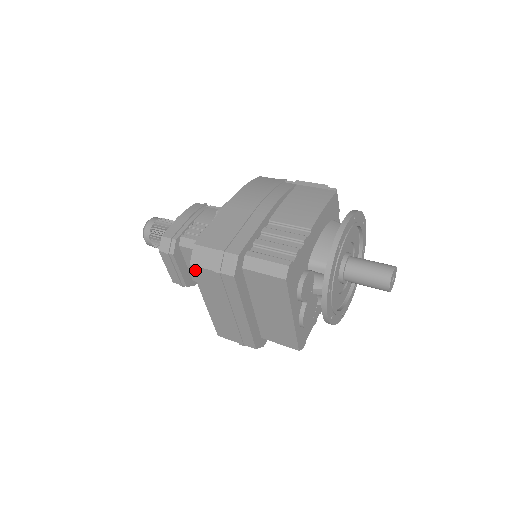
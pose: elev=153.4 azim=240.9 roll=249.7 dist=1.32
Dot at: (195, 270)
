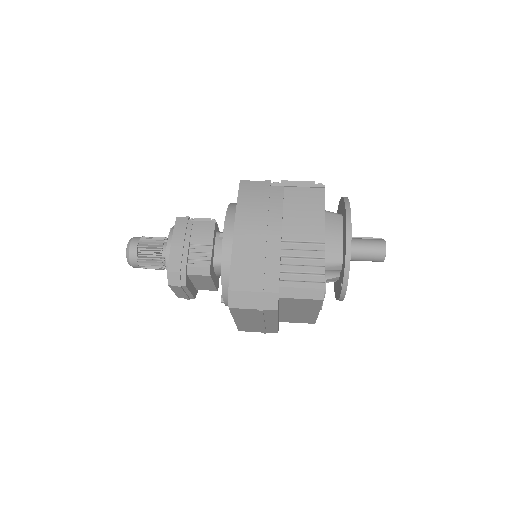
Dot at: (233, 310)
